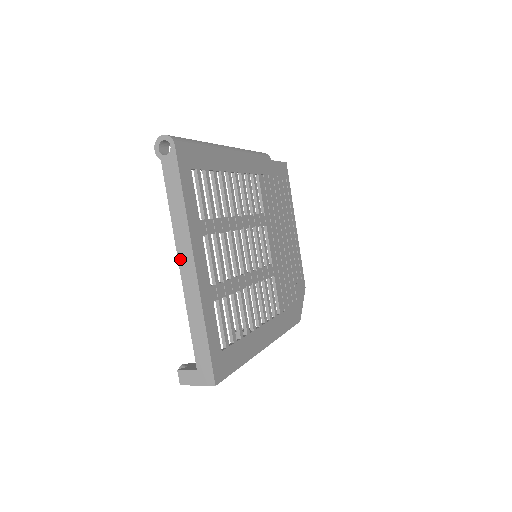
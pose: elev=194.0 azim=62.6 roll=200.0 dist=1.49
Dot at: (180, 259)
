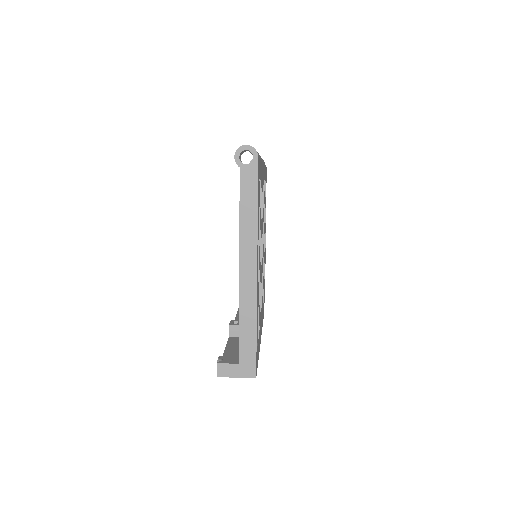
Dot at: (242, 262)
